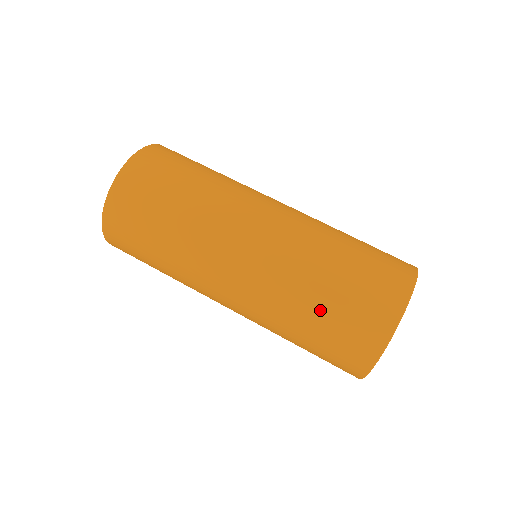
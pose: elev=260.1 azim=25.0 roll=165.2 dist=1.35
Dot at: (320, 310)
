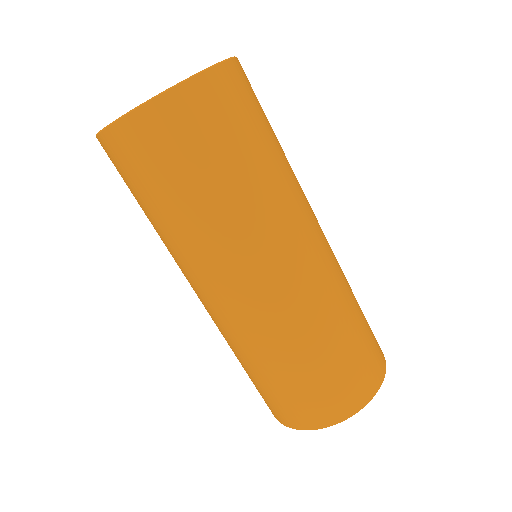
Dot at: (332, 353)
